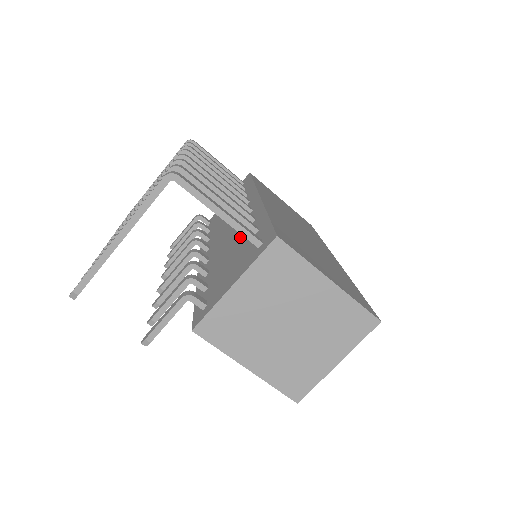
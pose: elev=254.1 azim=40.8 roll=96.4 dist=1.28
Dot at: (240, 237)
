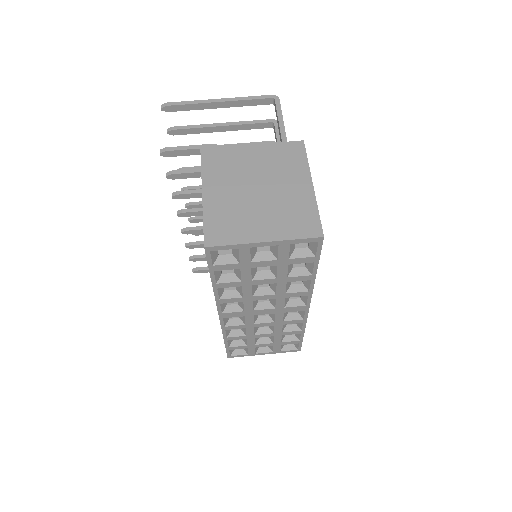
Dot at: occluded
